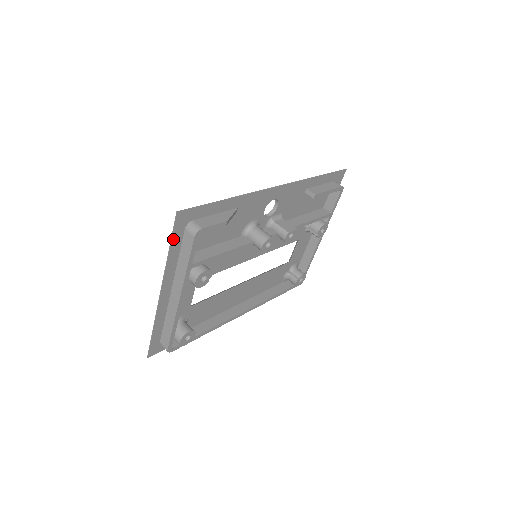
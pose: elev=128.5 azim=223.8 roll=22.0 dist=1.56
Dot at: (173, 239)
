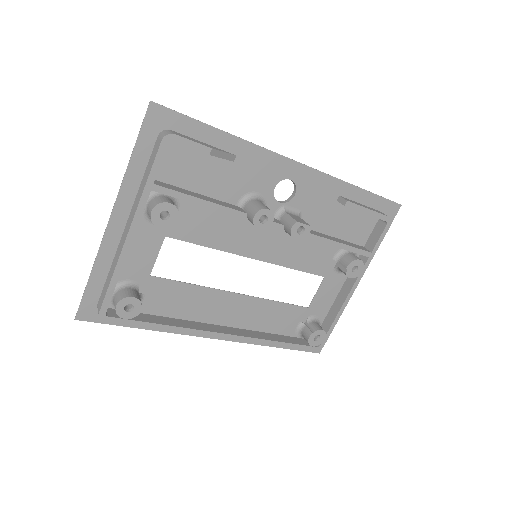
Dot at: (140, 141)
